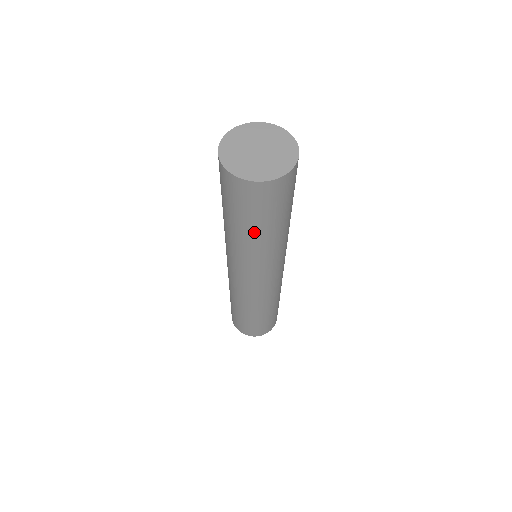
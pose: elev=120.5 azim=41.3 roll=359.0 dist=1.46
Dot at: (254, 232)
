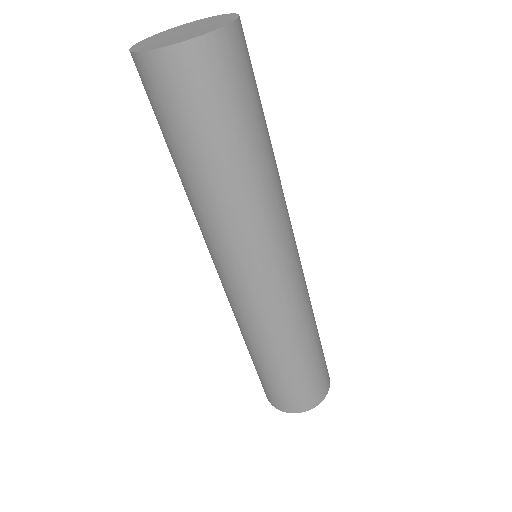
Dot at: (181, 166)
